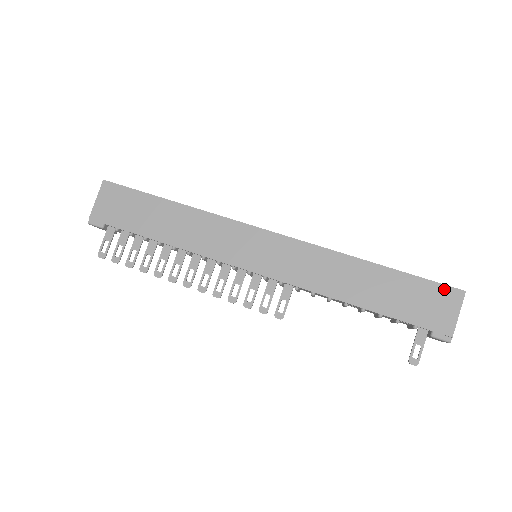
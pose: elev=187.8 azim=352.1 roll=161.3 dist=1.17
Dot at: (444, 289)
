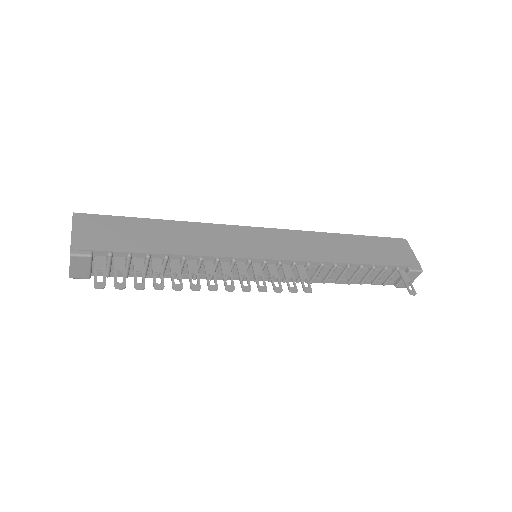
Dot at: (395, 240)
